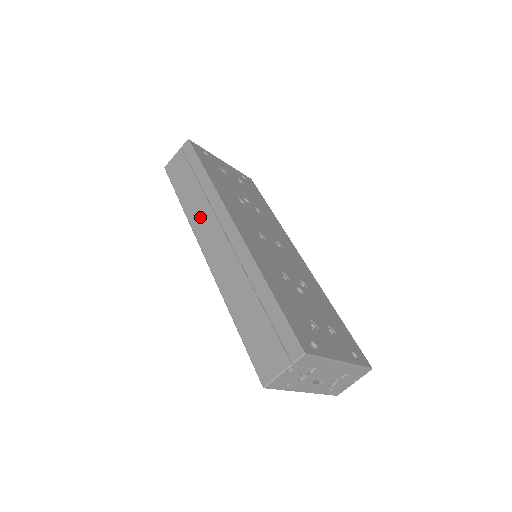
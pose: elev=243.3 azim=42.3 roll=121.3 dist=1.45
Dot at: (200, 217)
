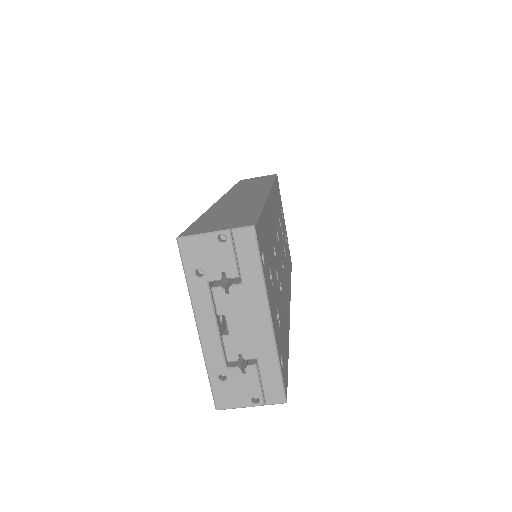
Dot at: (242, 189)
